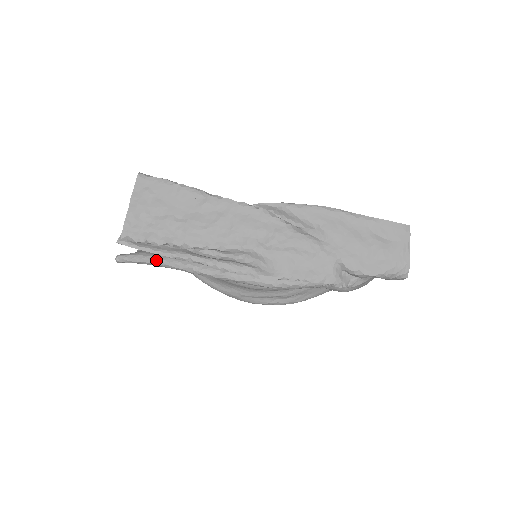
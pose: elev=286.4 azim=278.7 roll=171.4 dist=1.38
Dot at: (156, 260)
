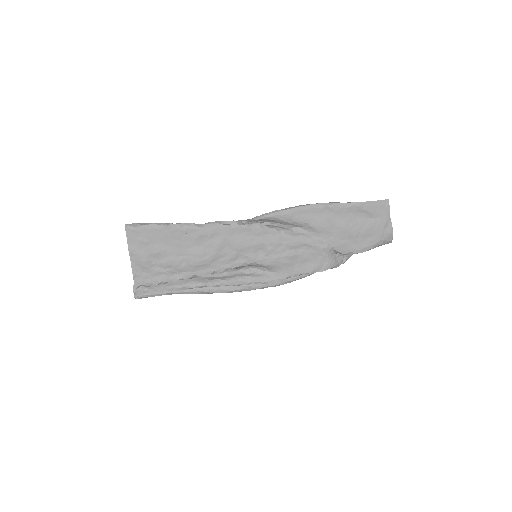
Dot at: (172, 292)
